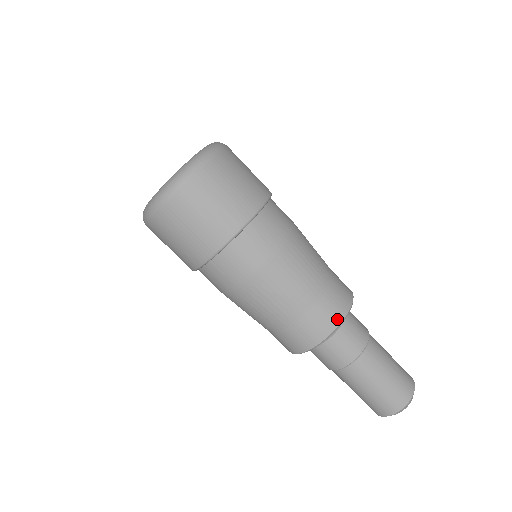
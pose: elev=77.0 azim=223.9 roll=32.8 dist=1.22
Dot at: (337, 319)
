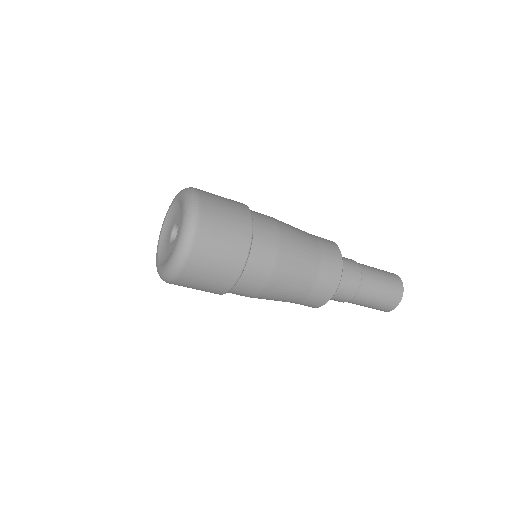
Dot at: occluded
